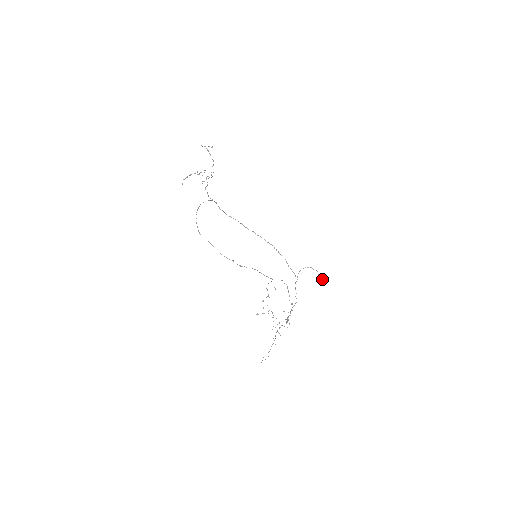
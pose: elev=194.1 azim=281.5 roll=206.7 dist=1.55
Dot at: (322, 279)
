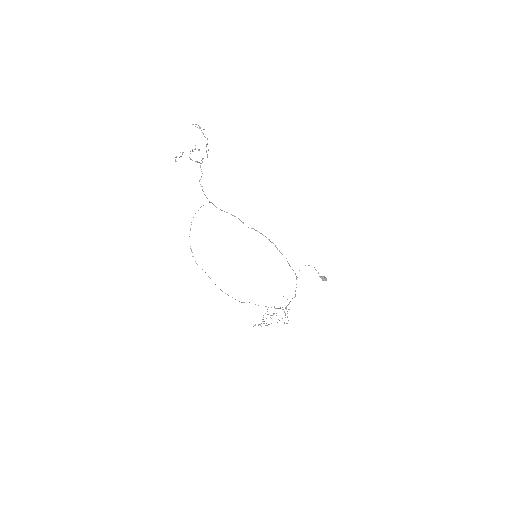
Dot at: (322, 280)
